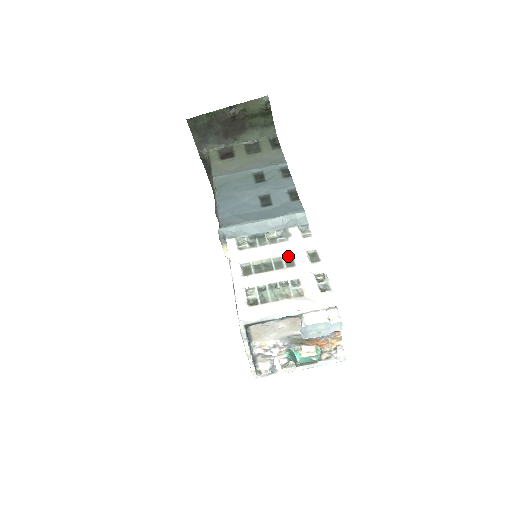
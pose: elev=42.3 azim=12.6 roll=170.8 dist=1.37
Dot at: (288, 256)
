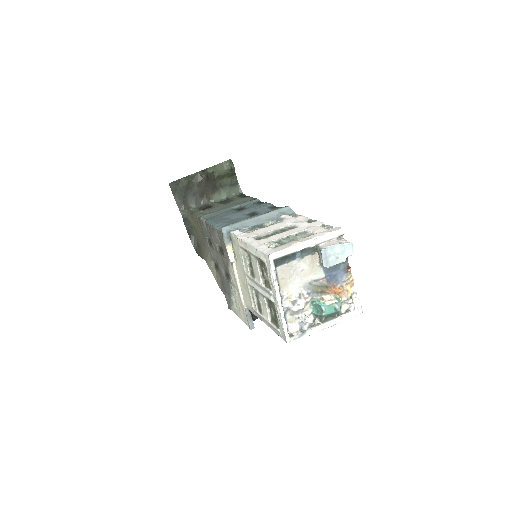
Dot at: (288, 227)
